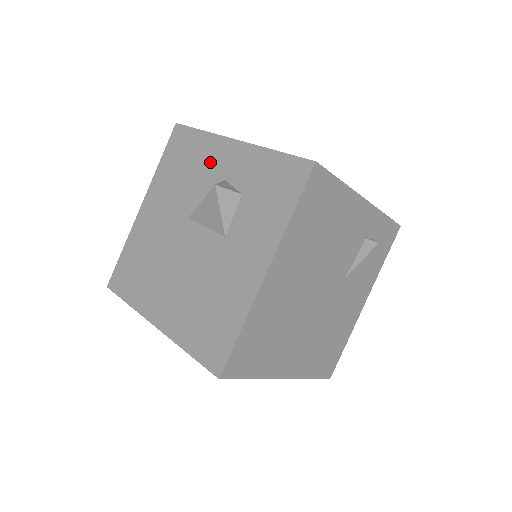
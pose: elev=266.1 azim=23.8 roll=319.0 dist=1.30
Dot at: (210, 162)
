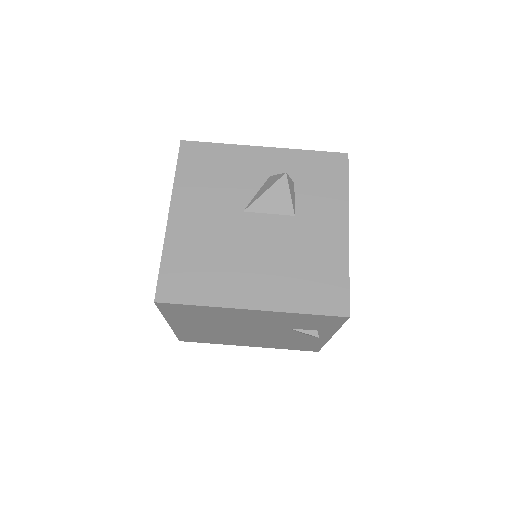
Dot at: (245, 165)
